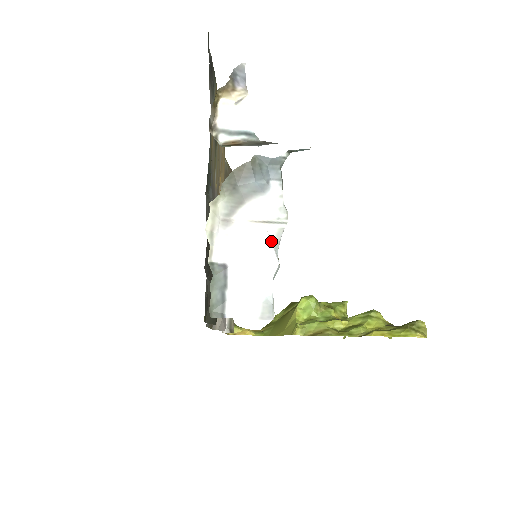
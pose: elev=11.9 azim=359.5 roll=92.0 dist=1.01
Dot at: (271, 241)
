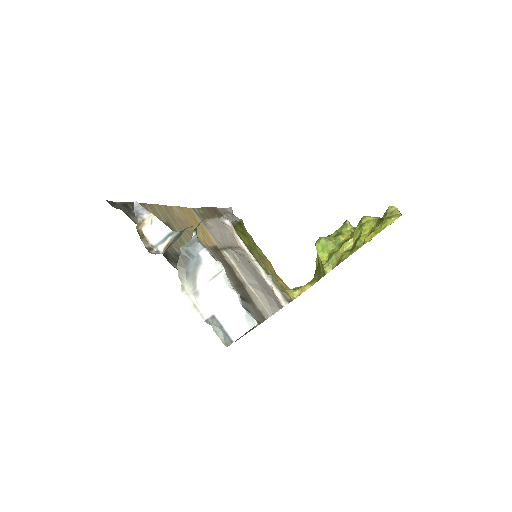
Dot at: (224, 285)
